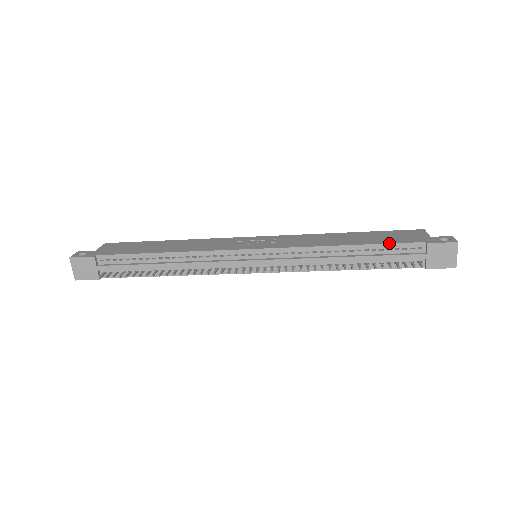
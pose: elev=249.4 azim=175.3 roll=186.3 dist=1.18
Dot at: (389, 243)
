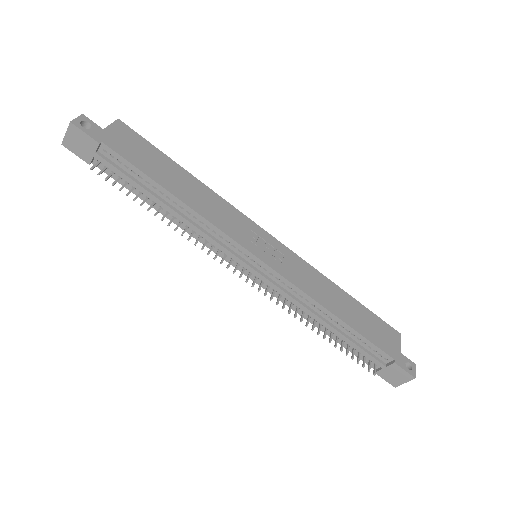
Dot at: (369, 340)
